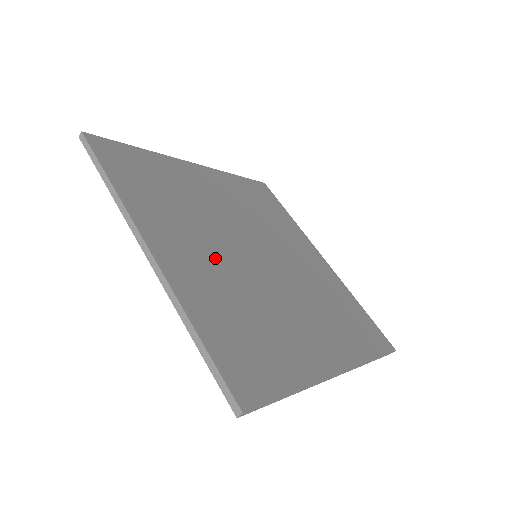
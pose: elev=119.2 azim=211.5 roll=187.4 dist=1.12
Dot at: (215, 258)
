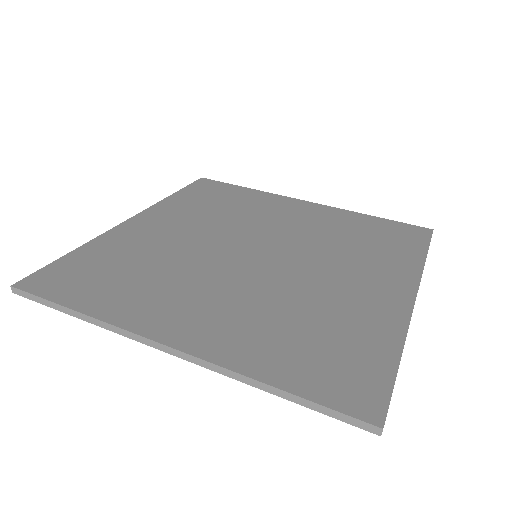
Dot at: (227, 295)
